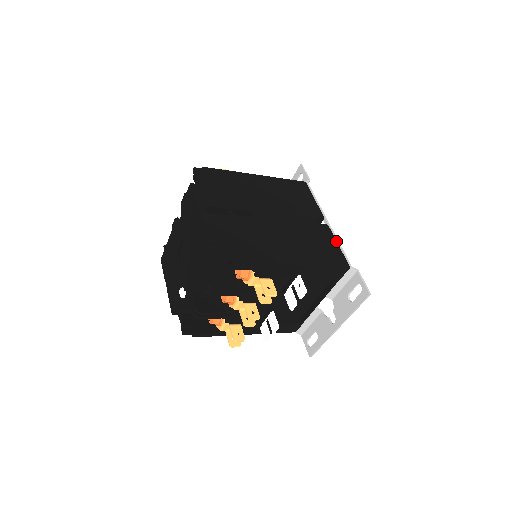
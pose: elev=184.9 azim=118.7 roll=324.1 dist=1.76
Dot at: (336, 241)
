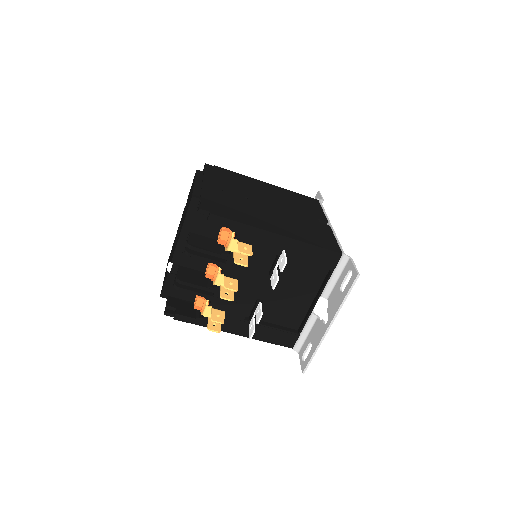
Dot at: (334, 236)
